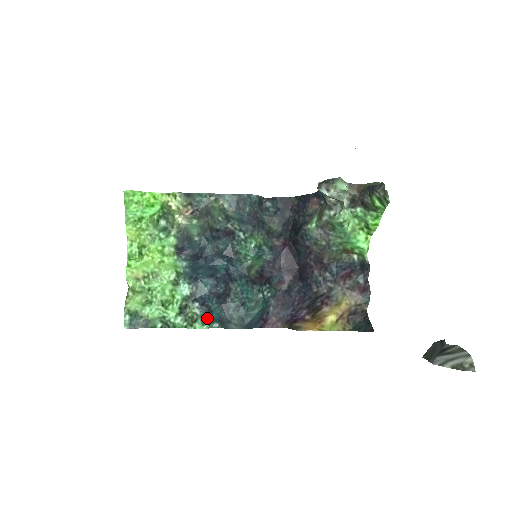
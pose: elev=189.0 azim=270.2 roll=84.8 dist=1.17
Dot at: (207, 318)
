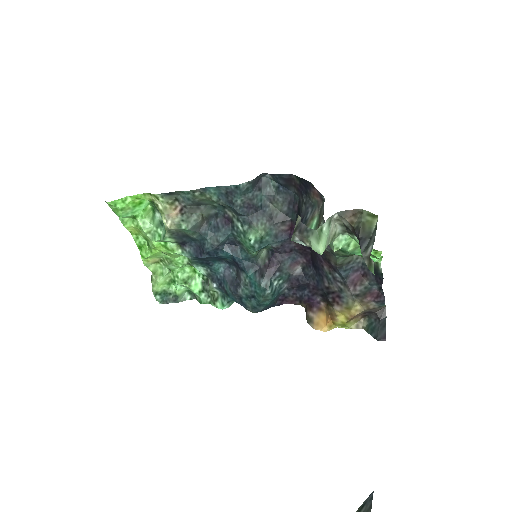
Dot at: (226, 299)
